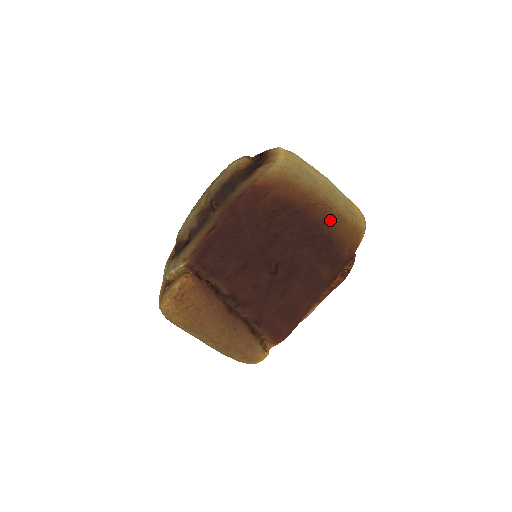
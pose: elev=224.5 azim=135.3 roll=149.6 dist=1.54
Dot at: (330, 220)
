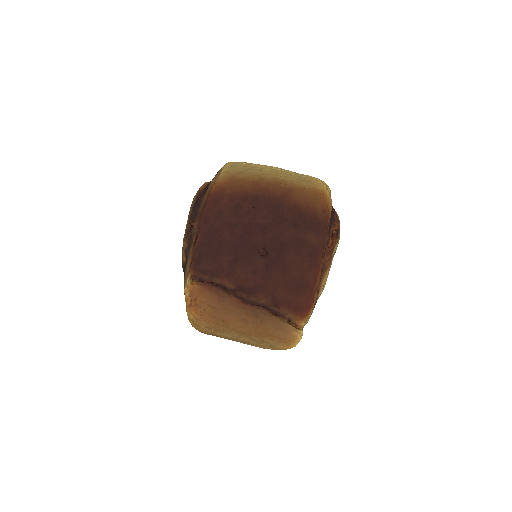
Dot at: (288, 193)
